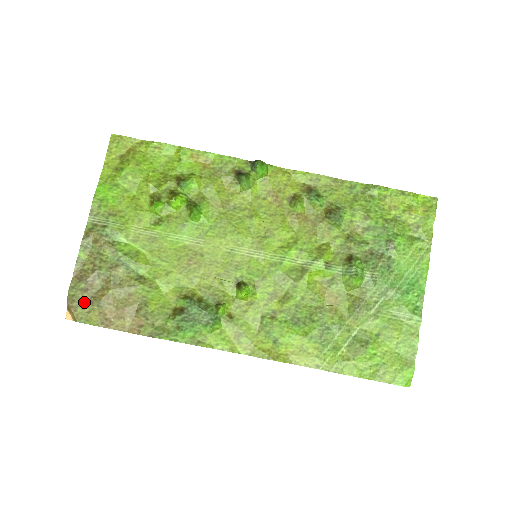
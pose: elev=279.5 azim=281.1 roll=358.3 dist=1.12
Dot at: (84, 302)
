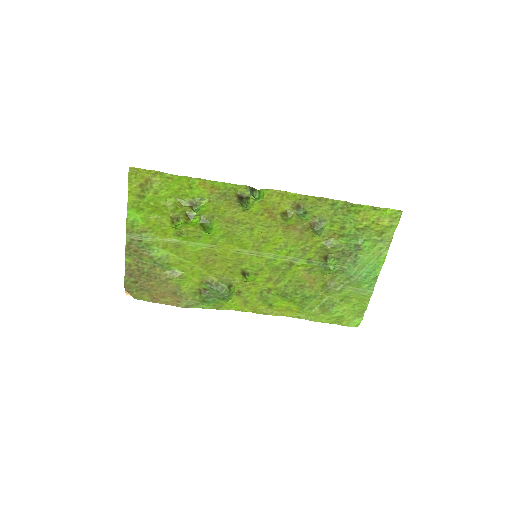
Dot at: (137, 289)
